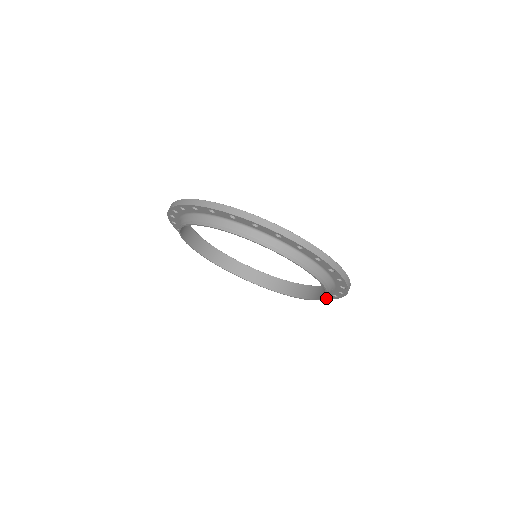
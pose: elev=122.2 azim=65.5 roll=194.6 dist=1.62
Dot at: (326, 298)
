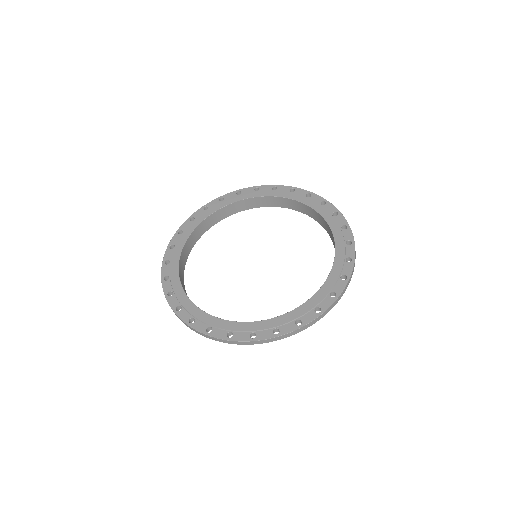
Dot at: (323, 203)
